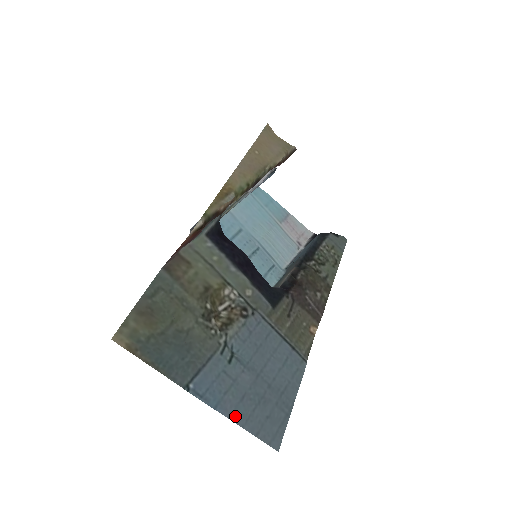
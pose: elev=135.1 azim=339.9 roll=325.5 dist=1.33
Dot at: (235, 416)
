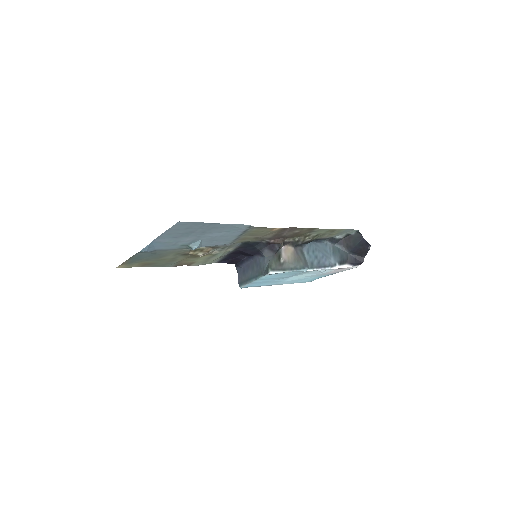
Dot at: (161, 238)
